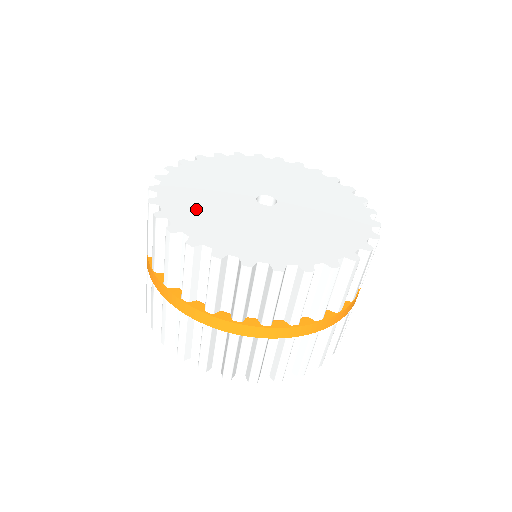
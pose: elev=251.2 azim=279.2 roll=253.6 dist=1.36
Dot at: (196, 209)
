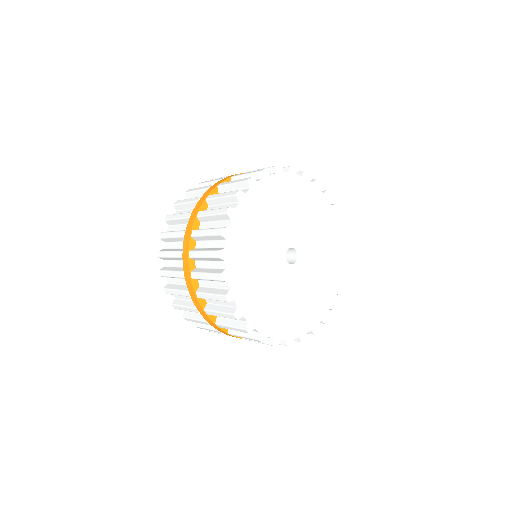
Dot at: (247, 268)
